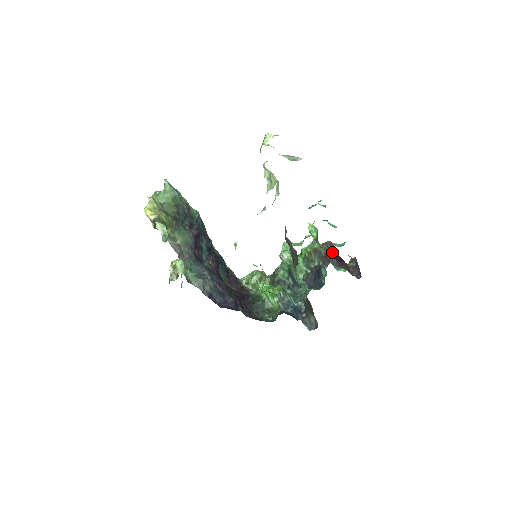
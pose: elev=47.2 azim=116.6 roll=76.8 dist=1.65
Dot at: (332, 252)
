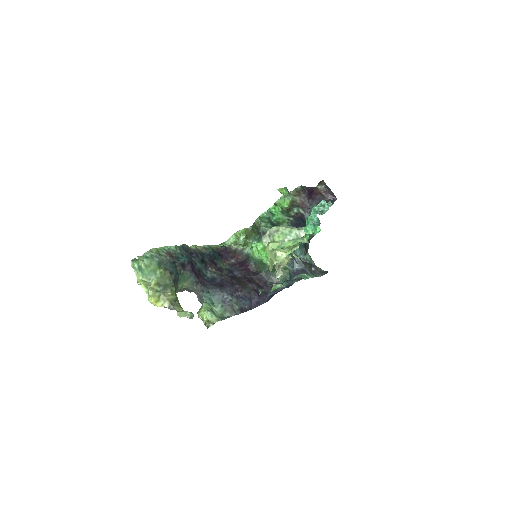
Dot at: (306, 196)
